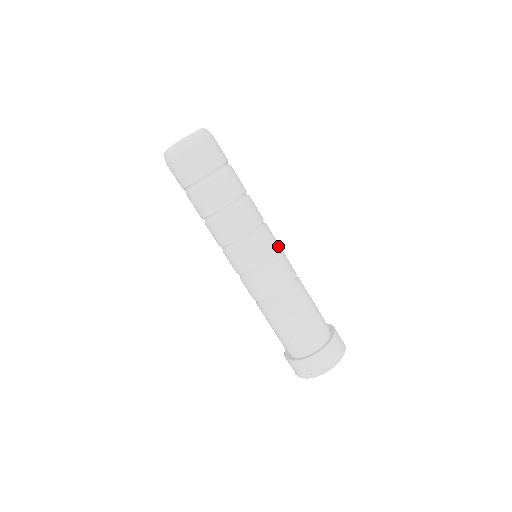
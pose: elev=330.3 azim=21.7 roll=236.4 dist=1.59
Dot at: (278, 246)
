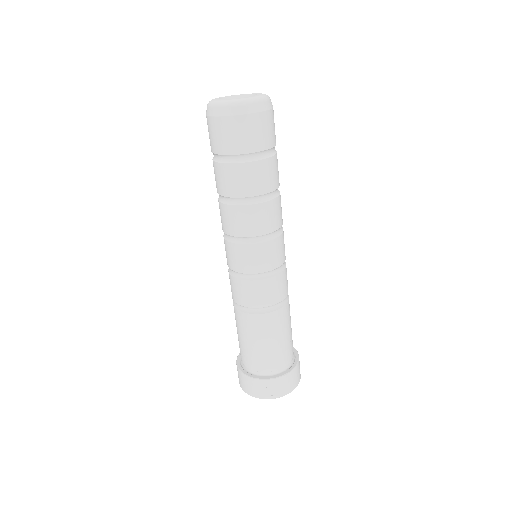
Dot at: occluded
